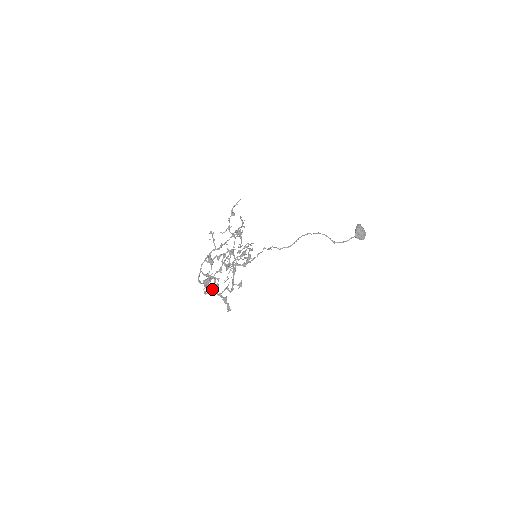
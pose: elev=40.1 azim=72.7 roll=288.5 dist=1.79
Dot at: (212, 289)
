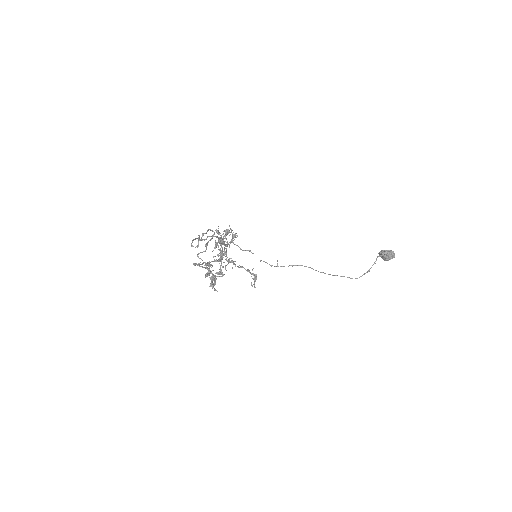
Dot at: occluded
